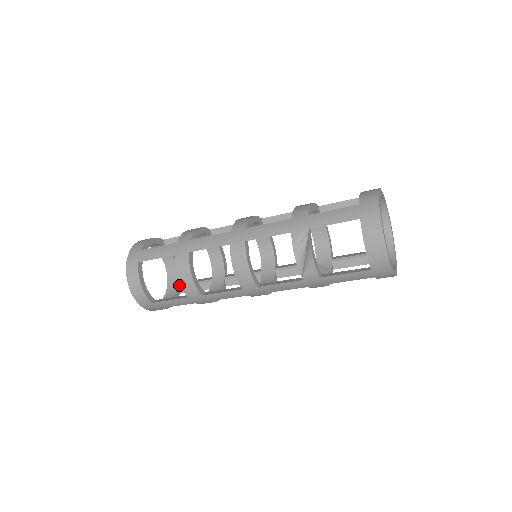
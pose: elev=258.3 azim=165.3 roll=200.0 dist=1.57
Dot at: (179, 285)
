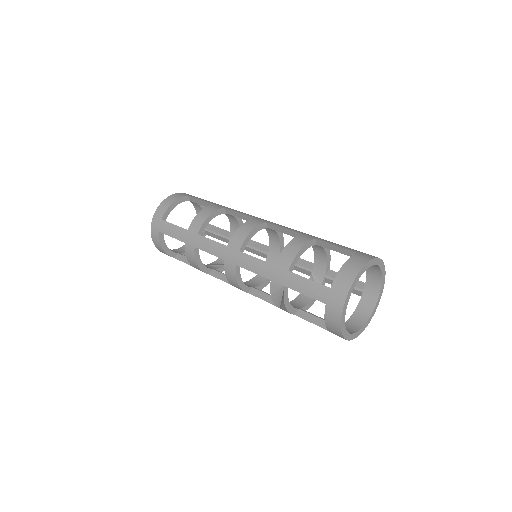
Dot at: (205, 229)
